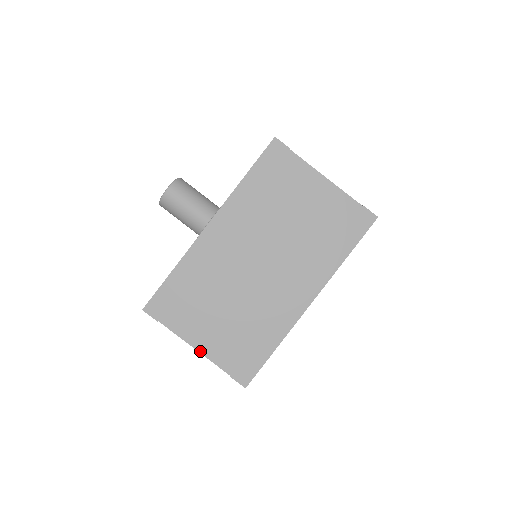
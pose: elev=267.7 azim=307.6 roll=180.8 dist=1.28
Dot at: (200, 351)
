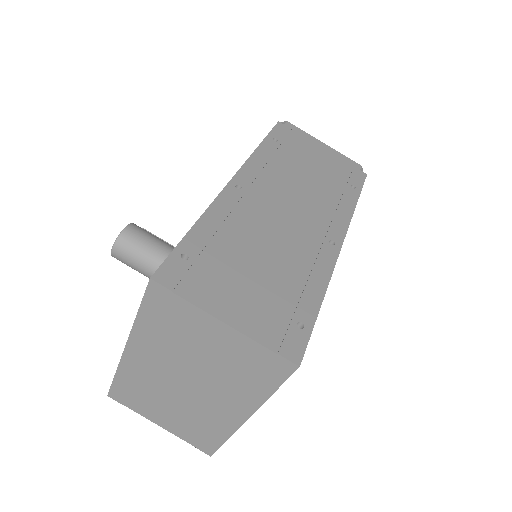
Dot at: (164, 428)
